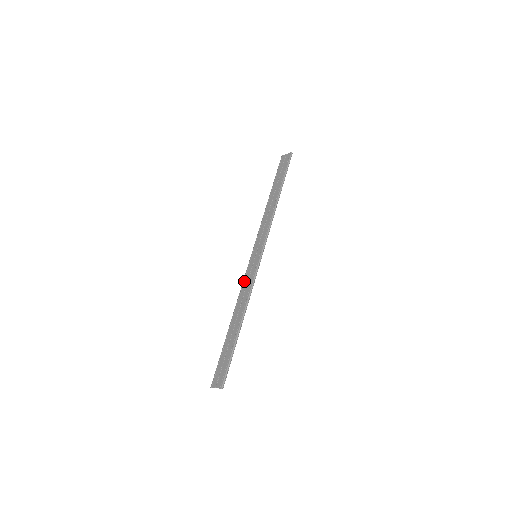
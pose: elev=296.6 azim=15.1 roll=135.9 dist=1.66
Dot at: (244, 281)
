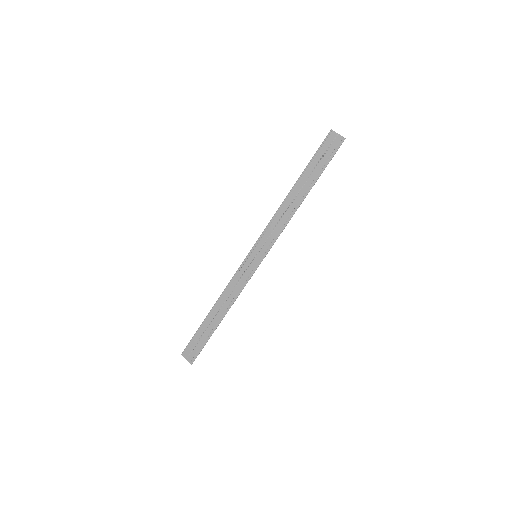
Dot at: (236, 276)
